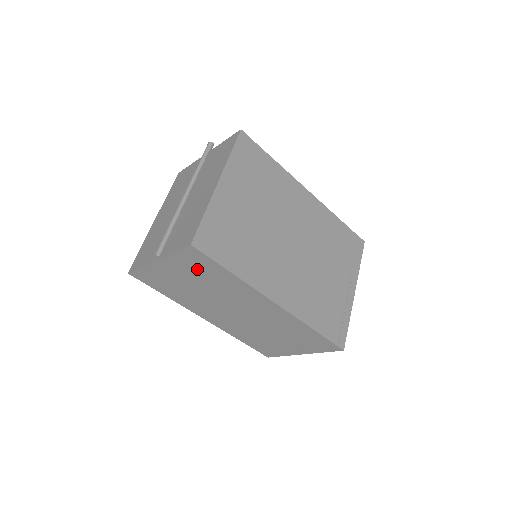
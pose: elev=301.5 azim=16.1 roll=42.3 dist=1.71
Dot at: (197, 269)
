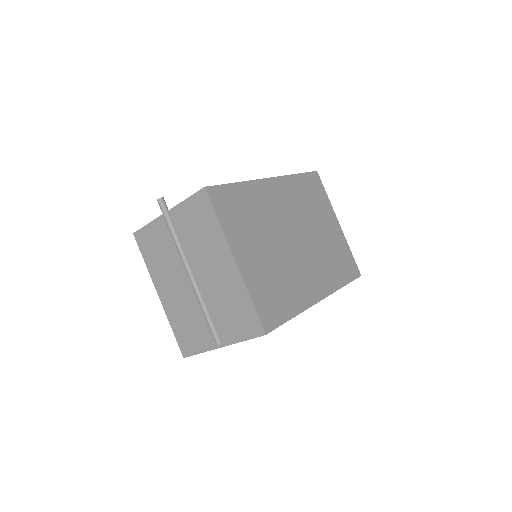
Dot at: occluded
